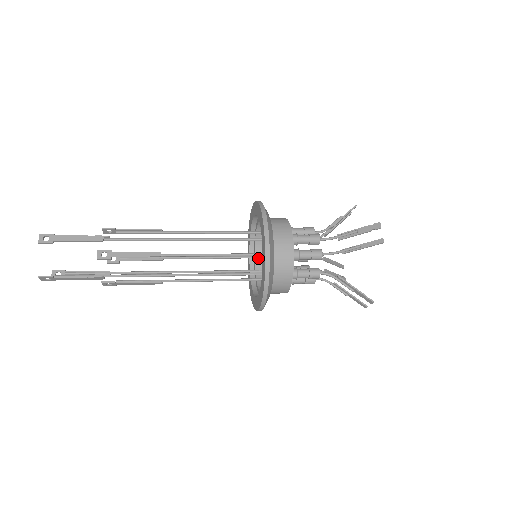
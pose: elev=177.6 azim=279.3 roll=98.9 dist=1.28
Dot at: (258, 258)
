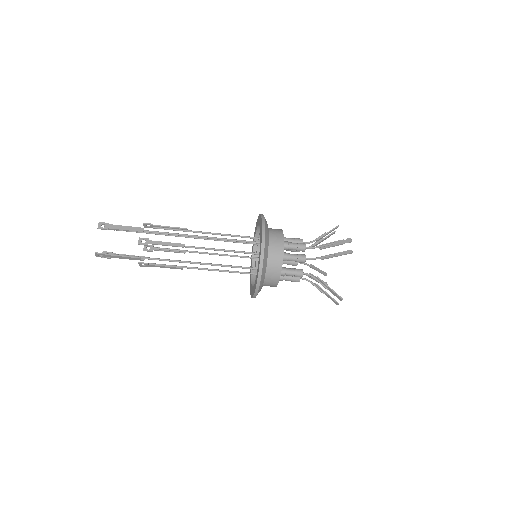
Dot at: occluded
